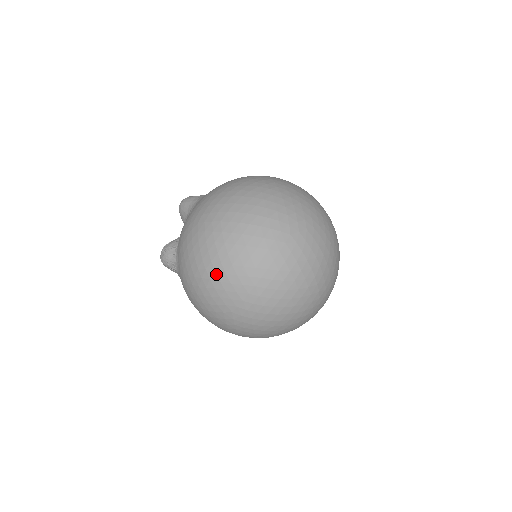
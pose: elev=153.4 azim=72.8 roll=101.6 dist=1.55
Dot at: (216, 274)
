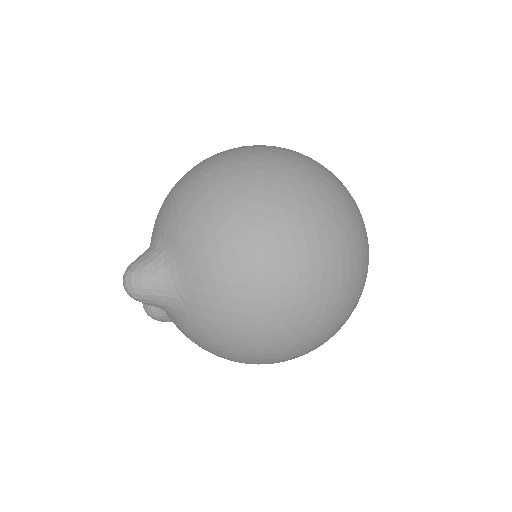
Dot at: occluded
